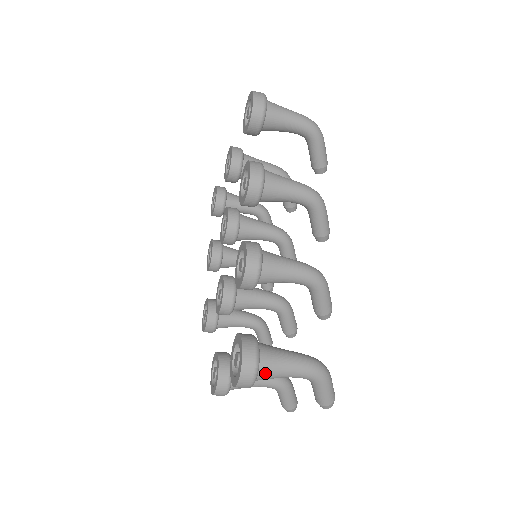
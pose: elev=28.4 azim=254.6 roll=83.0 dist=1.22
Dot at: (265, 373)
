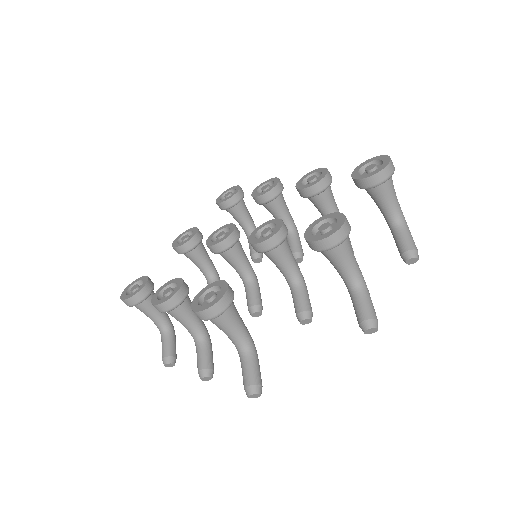
Dot at: (391, 177)
